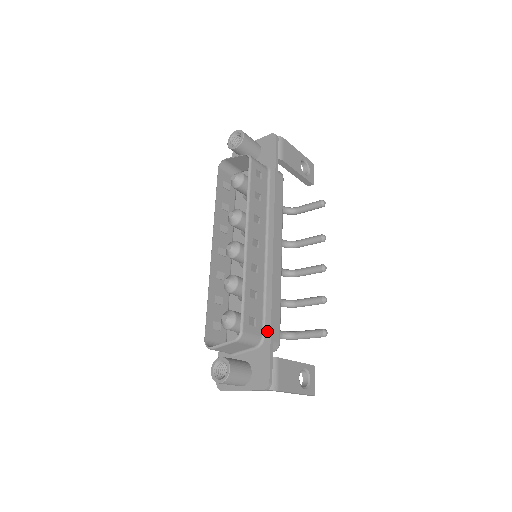
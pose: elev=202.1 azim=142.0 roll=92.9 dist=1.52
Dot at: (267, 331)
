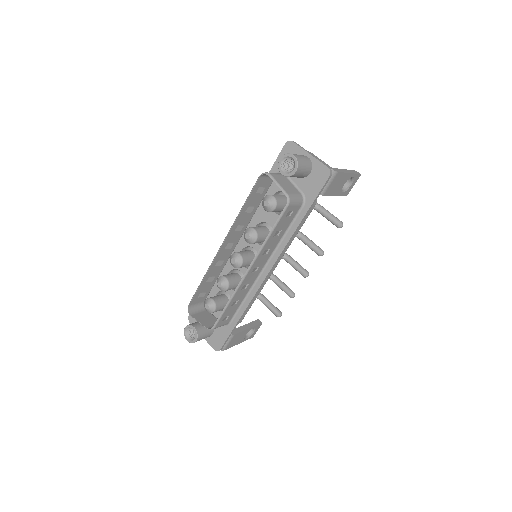
Dot at: (234, 322)
